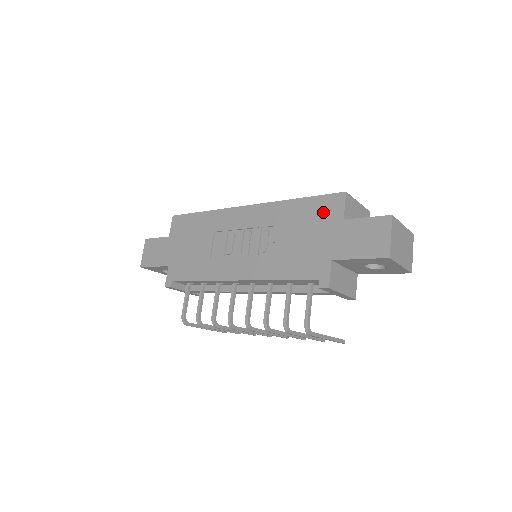
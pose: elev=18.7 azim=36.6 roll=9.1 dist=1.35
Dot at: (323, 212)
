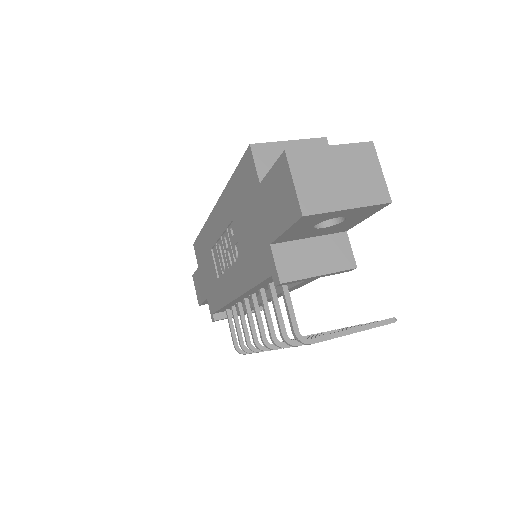
Dot at: (246, 184)
